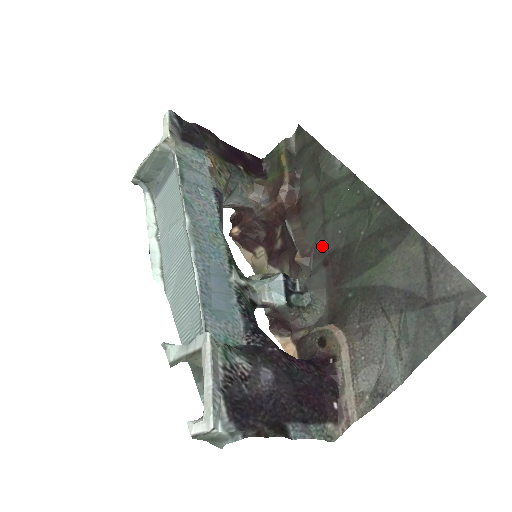
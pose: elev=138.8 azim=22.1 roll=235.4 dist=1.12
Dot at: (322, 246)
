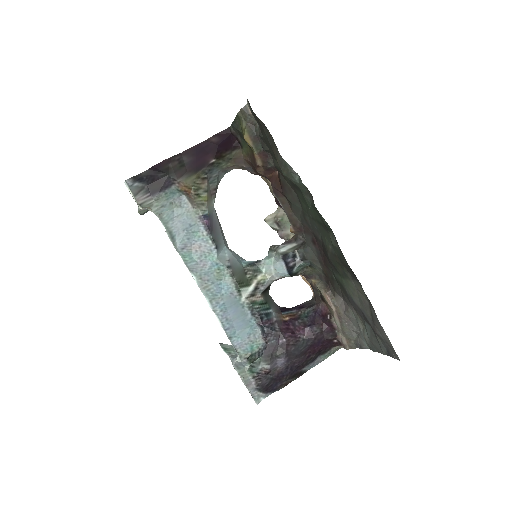
Dot at: (307, 227)
